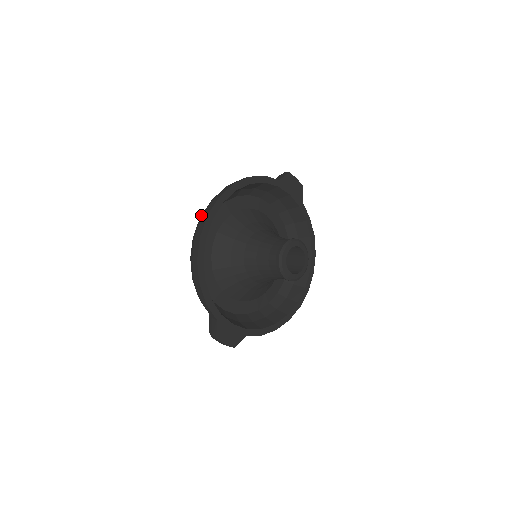
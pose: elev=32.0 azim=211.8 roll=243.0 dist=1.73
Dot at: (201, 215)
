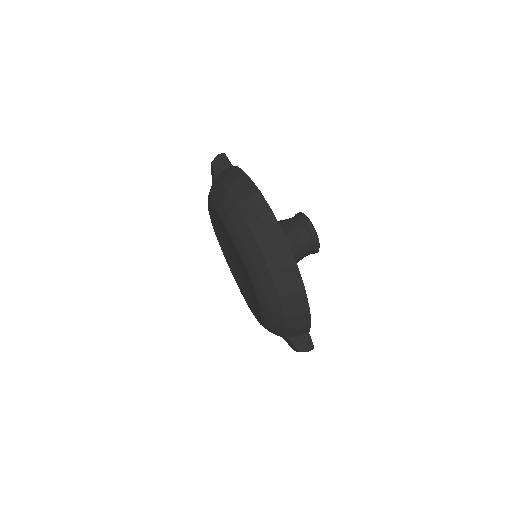
Dot at: (259, 245)
